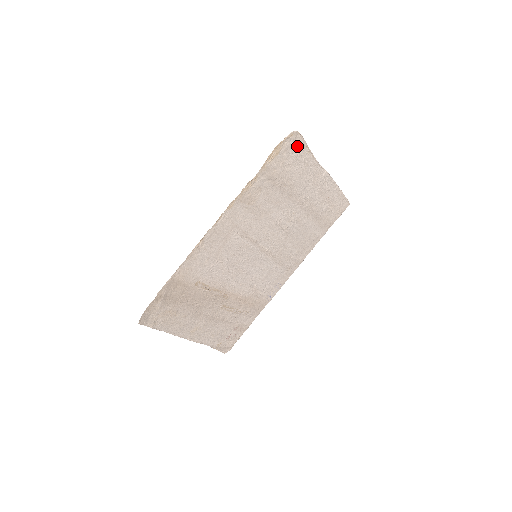
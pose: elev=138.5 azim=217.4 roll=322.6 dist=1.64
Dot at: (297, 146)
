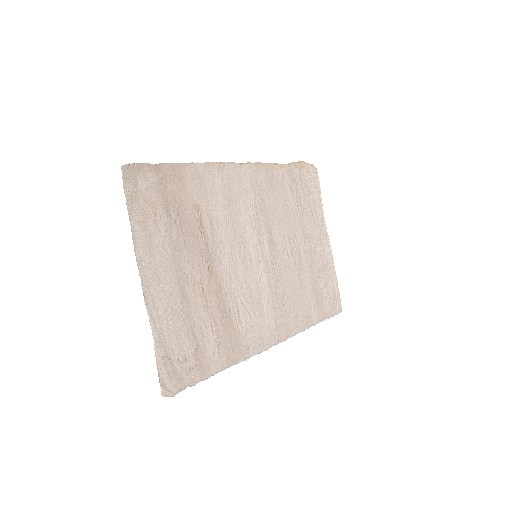
Dot at: (314, 183)
